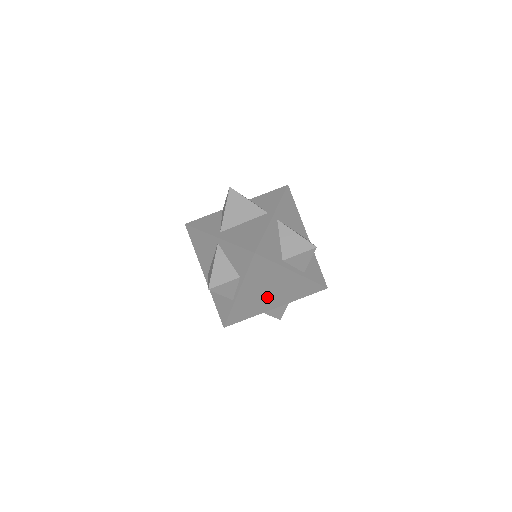
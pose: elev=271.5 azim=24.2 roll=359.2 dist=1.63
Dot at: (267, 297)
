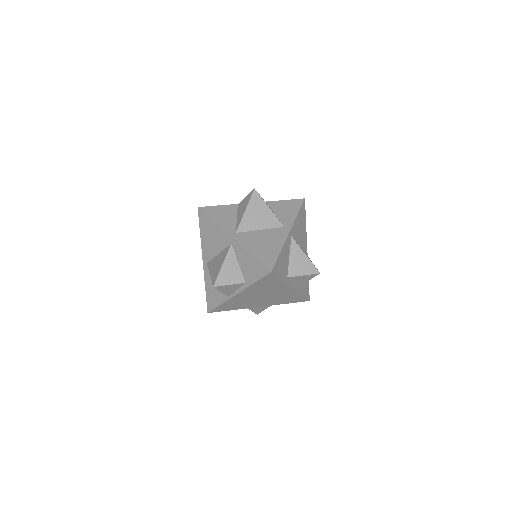
Dot at: (258, 299)
